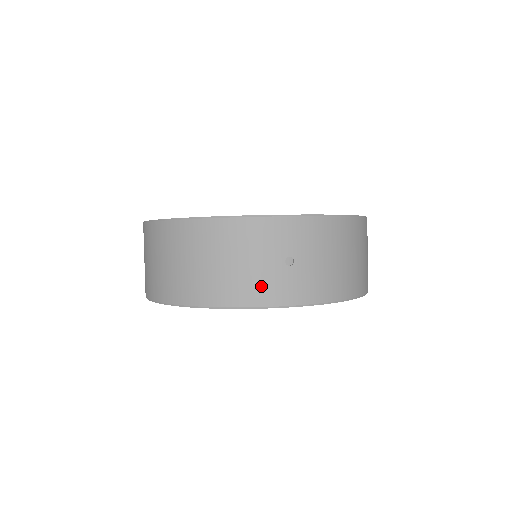
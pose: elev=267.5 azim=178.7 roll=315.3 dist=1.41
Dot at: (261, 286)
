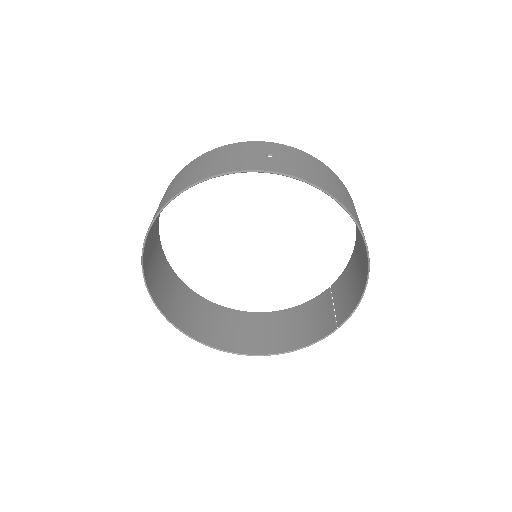
Dot at: (244, 163)
